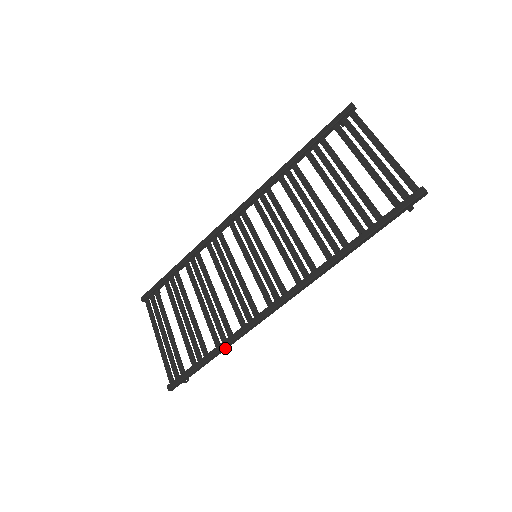
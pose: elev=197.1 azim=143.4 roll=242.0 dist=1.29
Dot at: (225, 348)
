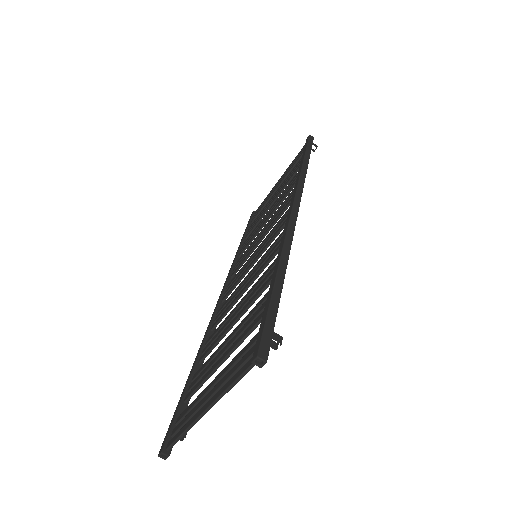
Dot at: (284, 260)
